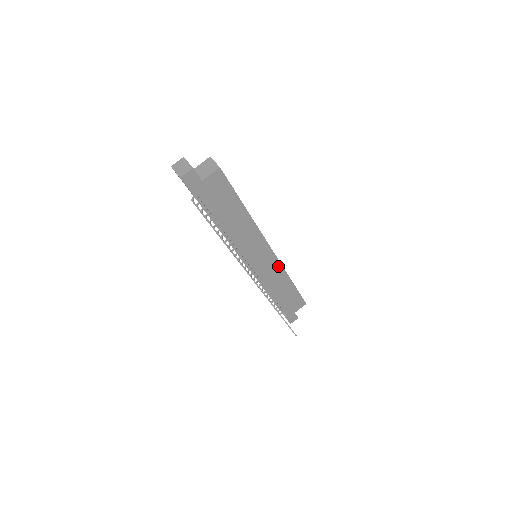
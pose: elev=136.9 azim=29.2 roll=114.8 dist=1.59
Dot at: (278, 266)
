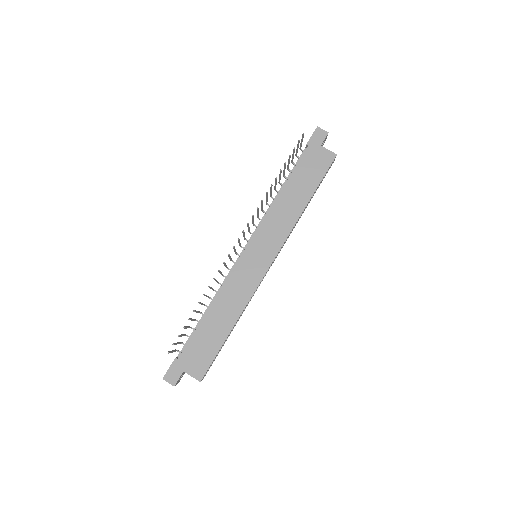
Dot at: (252, 288)
